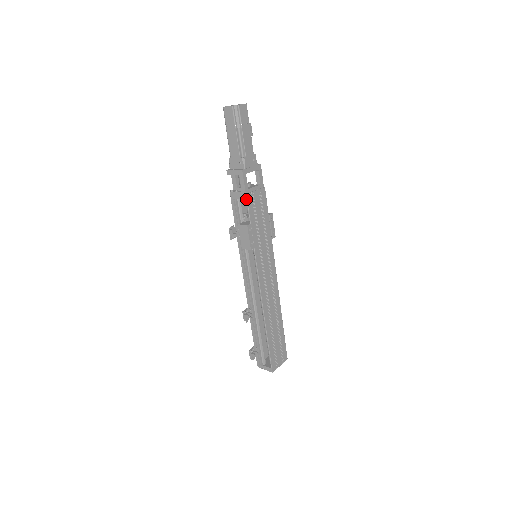
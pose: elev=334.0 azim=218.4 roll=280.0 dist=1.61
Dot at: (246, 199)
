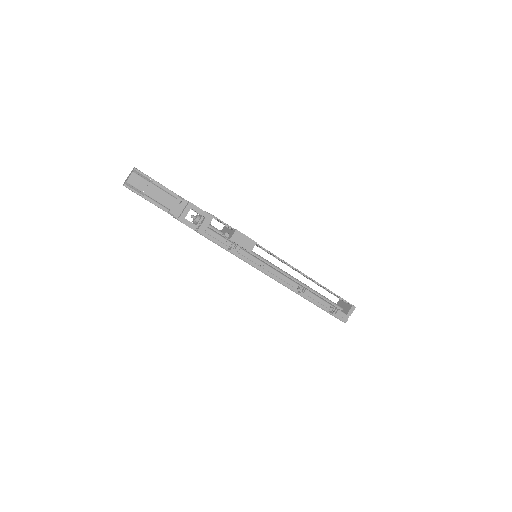
Dot at: (214, 217)
